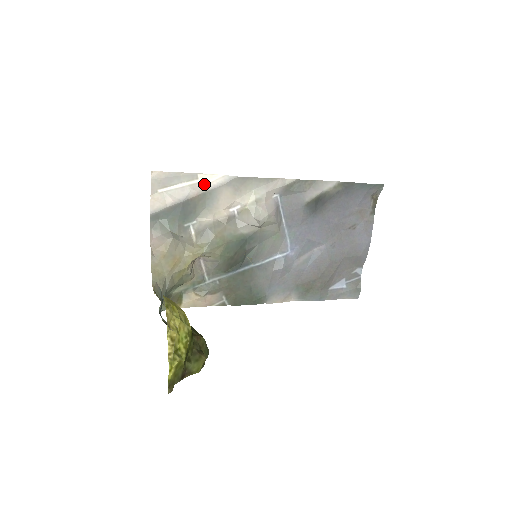
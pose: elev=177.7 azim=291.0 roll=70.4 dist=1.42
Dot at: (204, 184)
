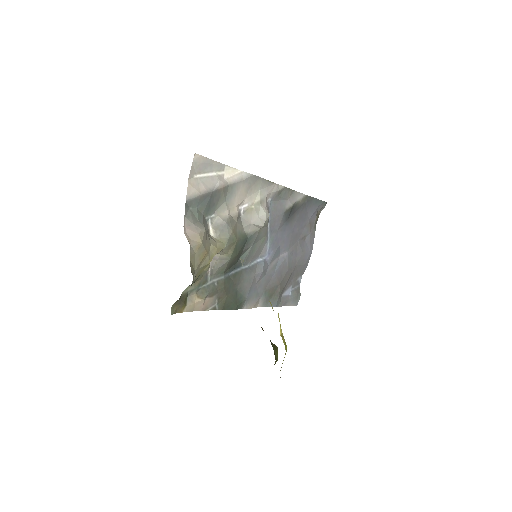
Dot at: (227, 177)
